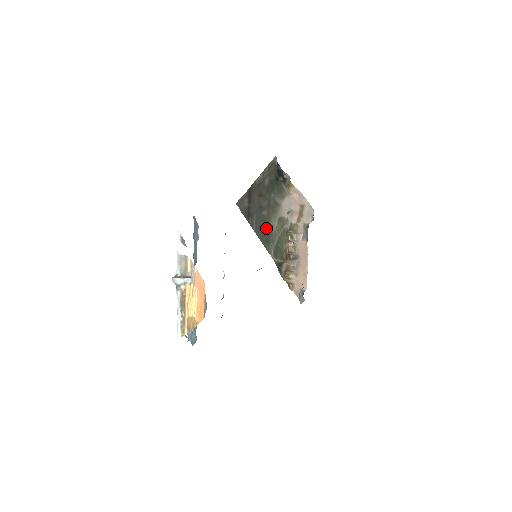
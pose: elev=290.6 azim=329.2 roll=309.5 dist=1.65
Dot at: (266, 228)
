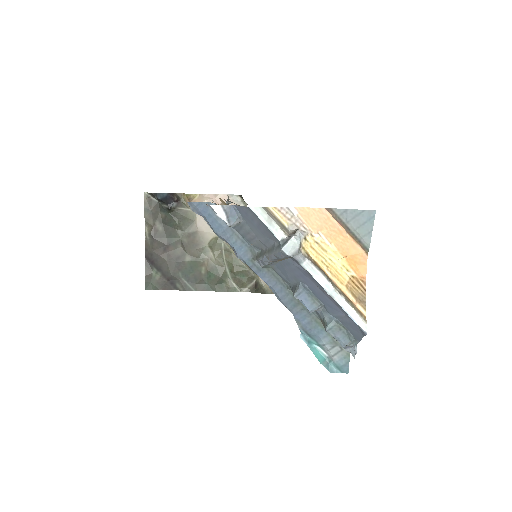
Dot at: (204, 271)
